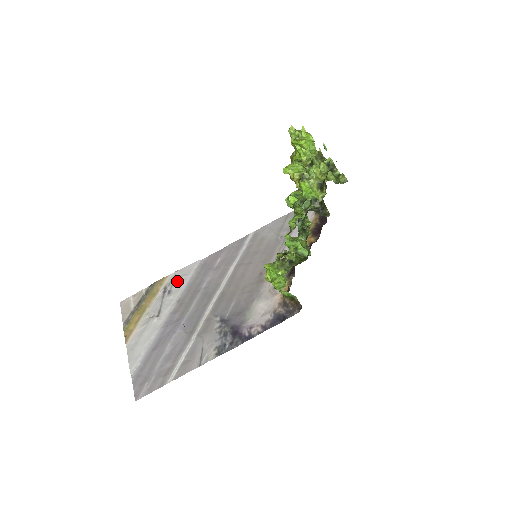
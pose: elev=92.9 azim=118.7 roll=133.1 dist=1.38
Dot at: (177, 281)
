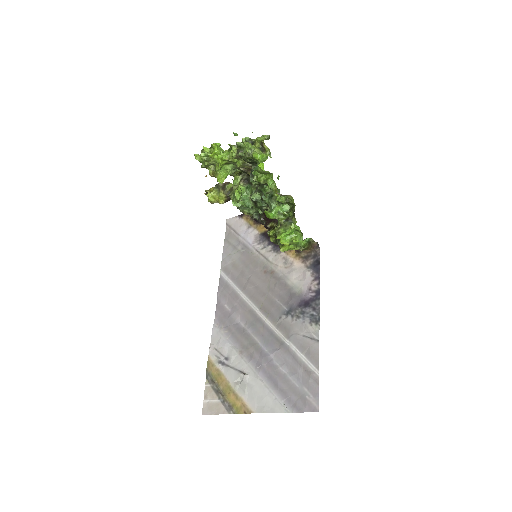
Dot at: (220, 349)
